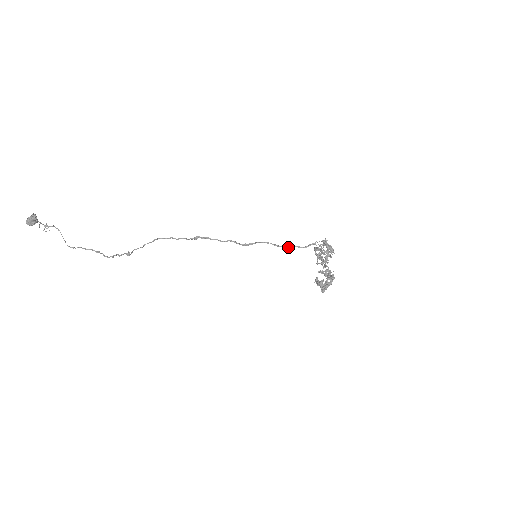
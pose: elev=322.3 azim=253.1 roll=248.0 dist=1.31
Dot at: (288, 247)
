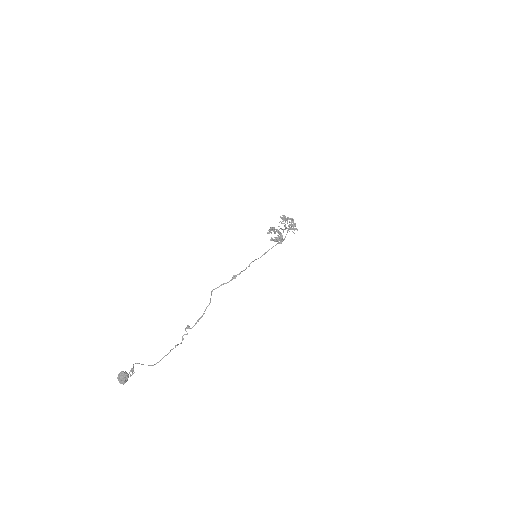
Dot at: occluded
